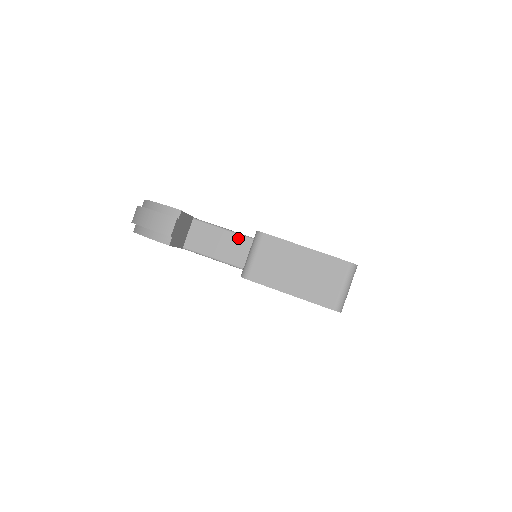
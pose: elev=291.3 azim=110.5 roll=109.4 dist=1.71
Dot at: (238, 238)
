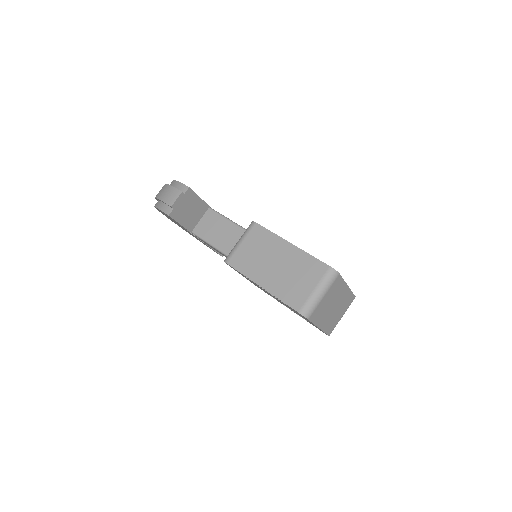
Dot at: (241, 232)
